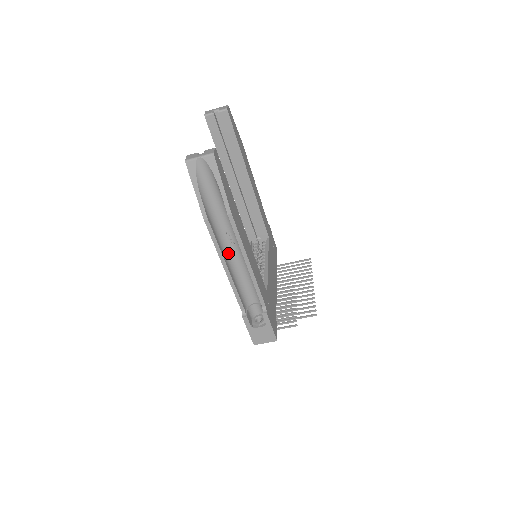
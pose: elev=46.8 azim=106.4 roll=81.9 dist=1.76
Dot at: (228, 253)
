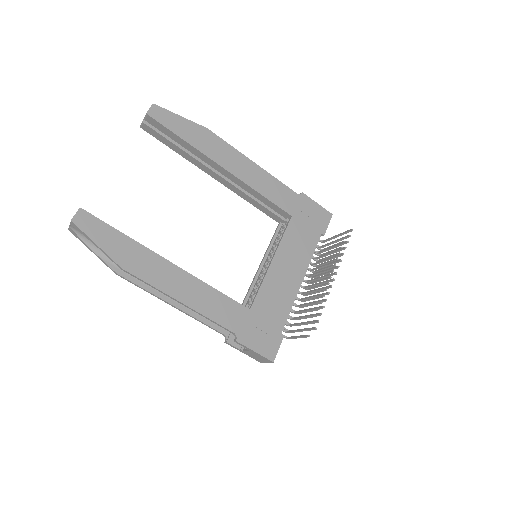
Dot at: occluded
